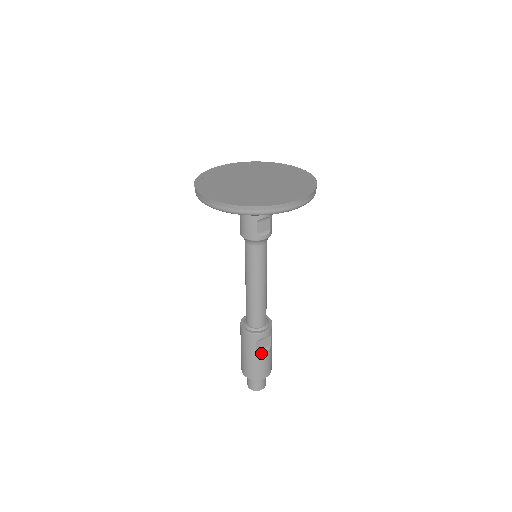
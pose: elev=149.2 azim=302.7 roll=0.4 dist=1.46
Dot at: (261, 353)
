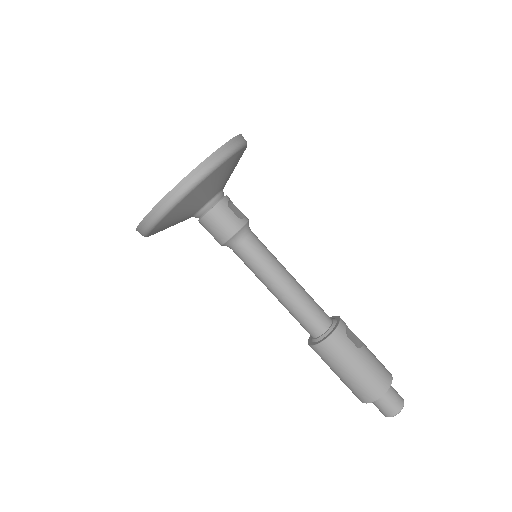
Dot at: (362, 347)
